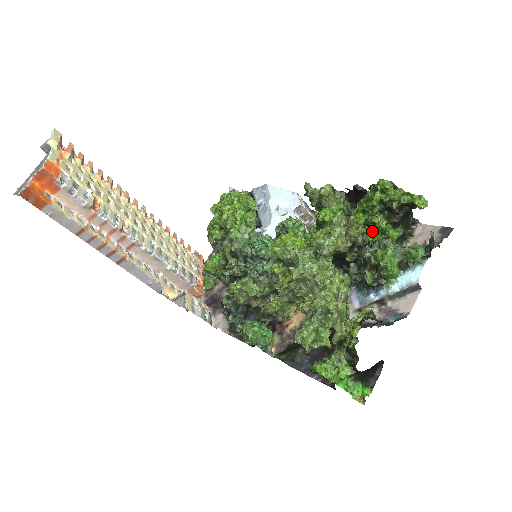
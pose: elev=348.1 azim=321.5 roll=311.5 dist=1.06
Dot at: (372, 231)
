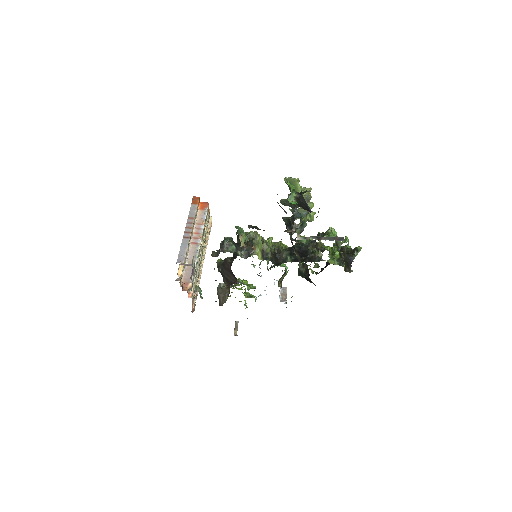
Dot at: (329, 247)
